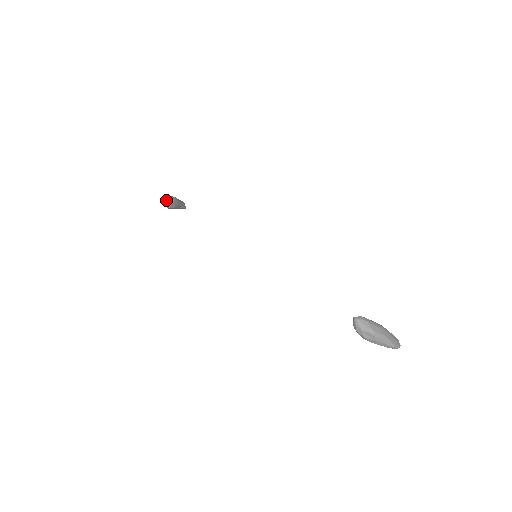
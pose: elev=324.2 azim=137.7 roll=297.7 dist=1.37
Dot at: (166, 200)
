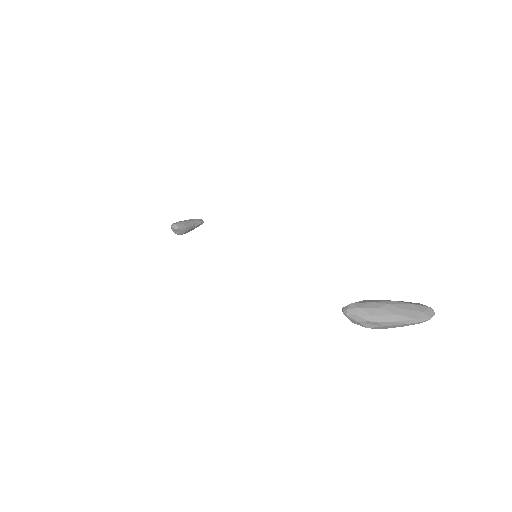
Dot at: (172, 230)
